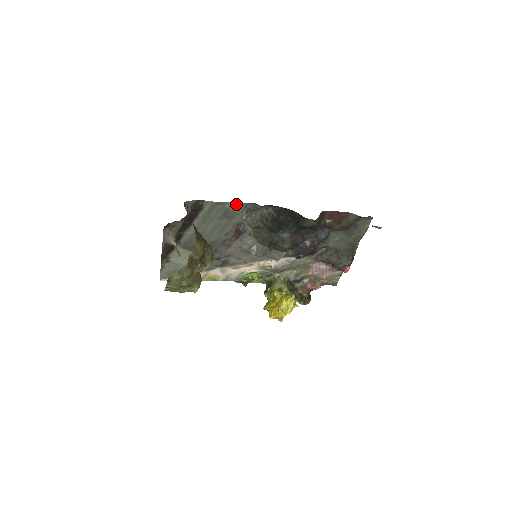
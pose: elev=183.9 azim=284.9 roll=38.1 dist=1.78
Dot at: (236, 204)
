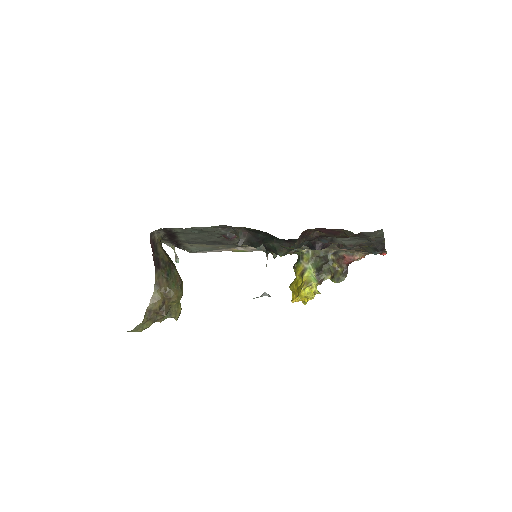
Dot at: (204, 228)
